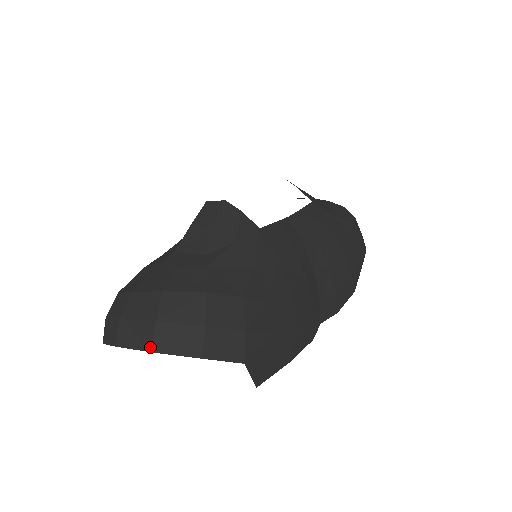
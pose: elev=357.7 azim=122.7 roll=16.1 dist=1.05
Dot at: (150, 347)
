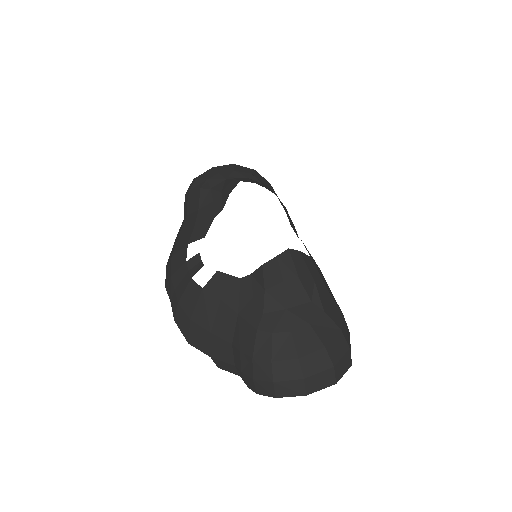
Dot at: (335, 382)
